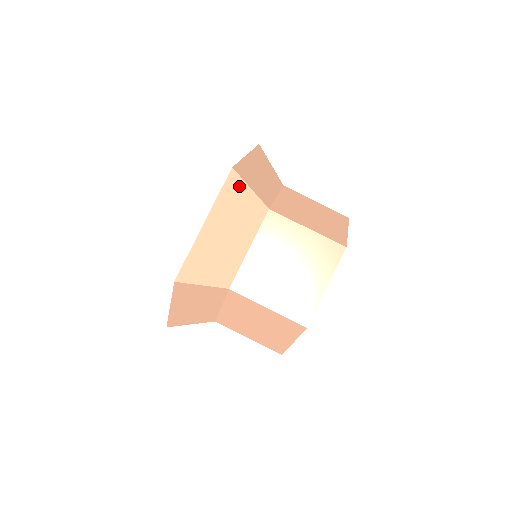
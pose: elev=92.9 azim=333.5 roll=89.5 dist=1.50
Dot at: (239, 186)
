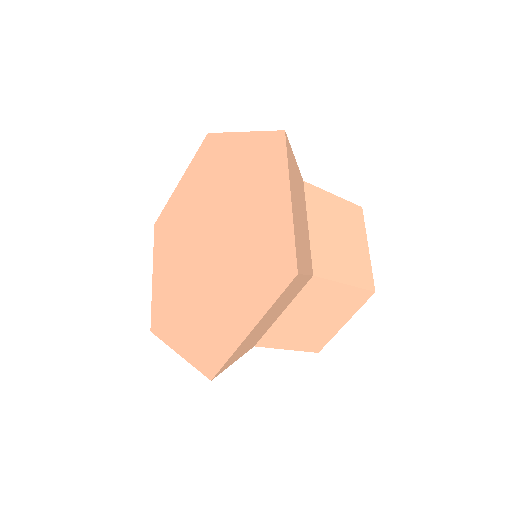
Dot at: (291, 153)
